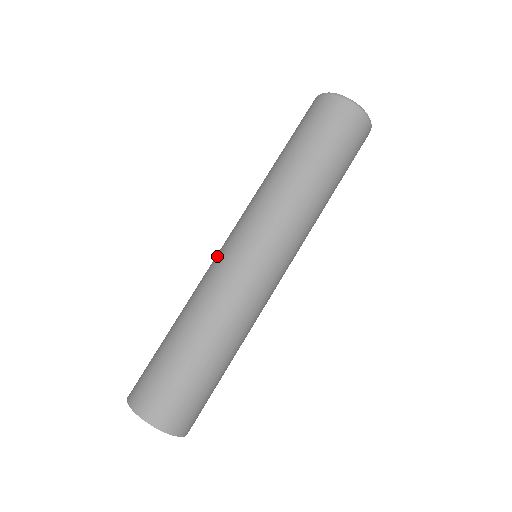
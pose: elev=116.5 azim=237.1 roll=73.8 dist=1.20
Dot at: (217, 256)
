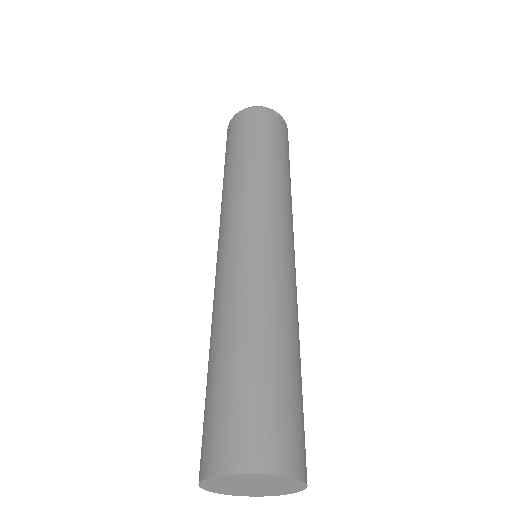
Dot at: (220, 262)
